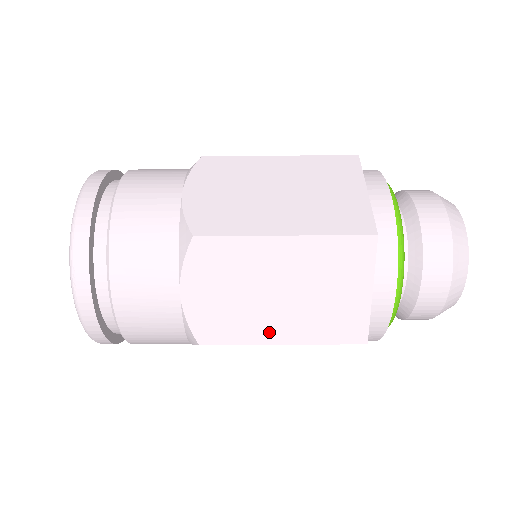
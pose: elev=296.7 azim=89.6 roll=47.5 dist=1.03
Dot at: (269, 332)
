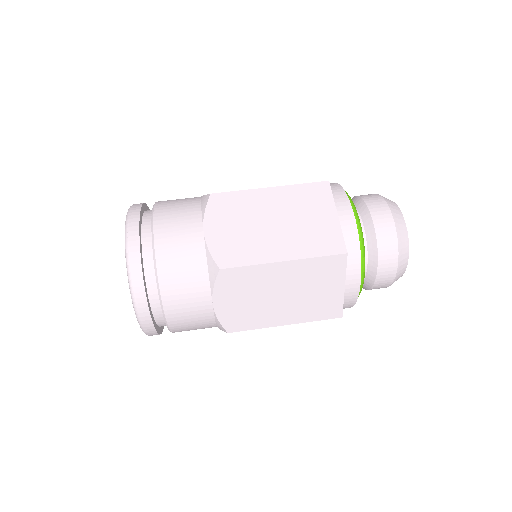
Dot at: (272, 252)
